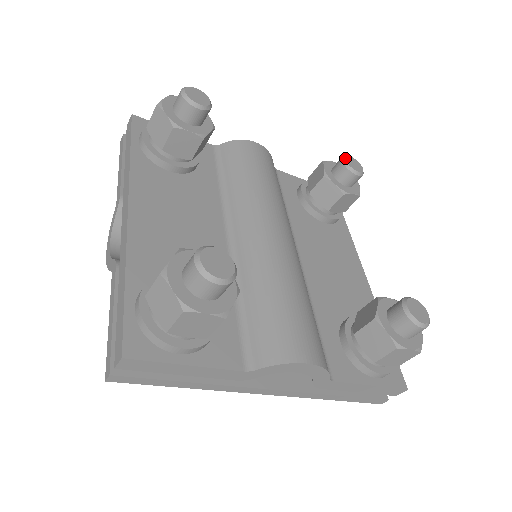
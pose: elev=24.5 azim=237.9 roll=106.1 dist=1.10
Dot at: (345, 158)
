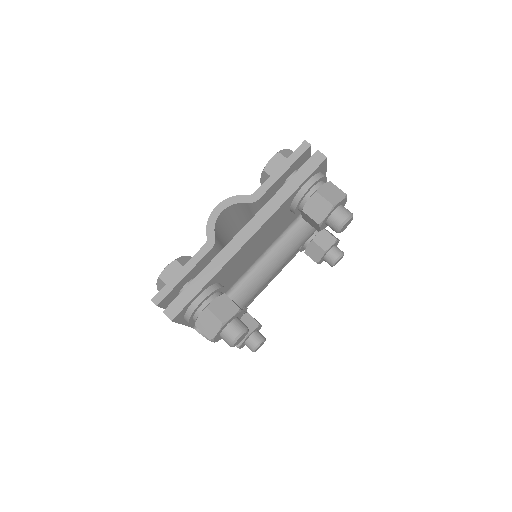
Dot at: occluded
